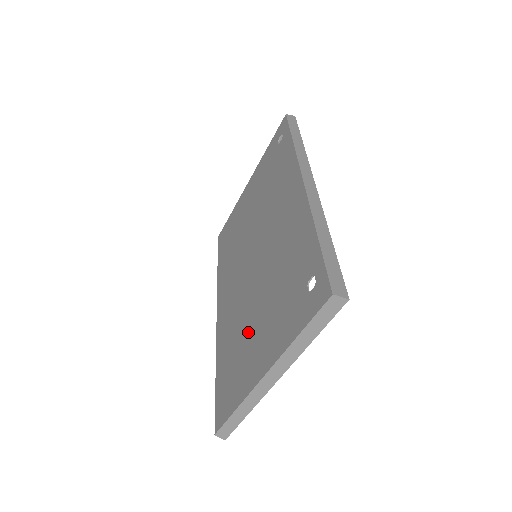
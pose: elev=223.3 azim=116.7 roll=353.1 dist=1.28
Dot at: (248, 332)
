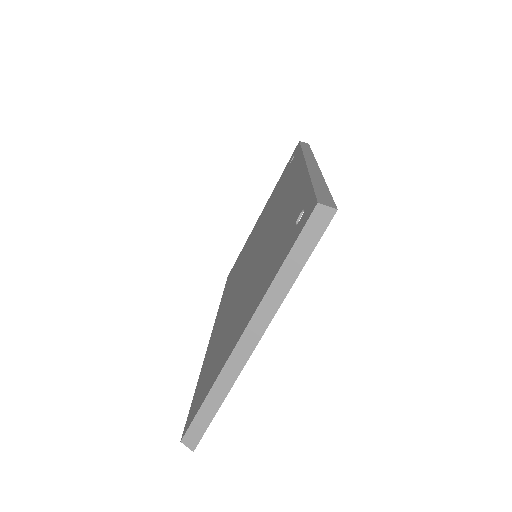
Dot at: (235, 317)
